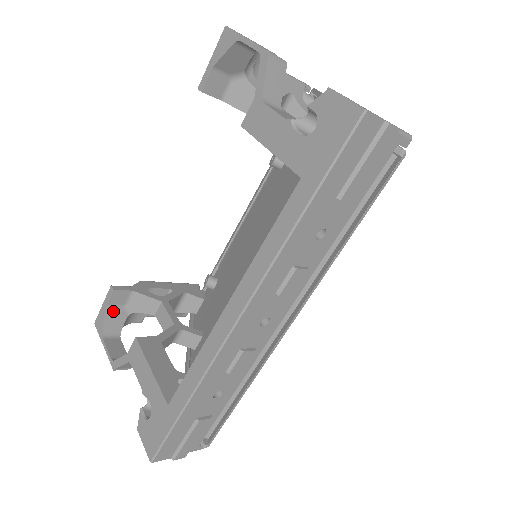
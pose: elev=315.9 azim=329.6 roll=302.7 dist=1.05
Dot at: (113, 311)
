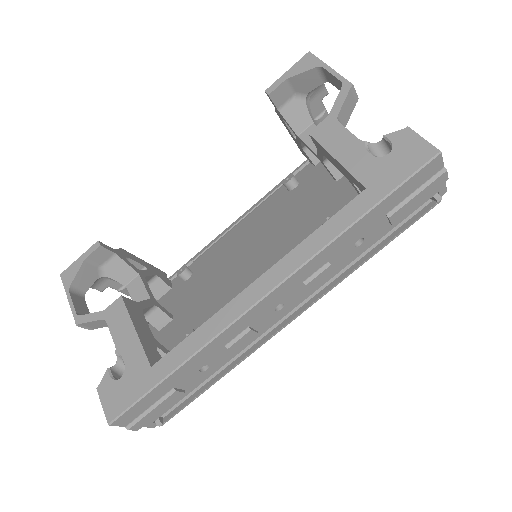
Dot at: (88, 267)
